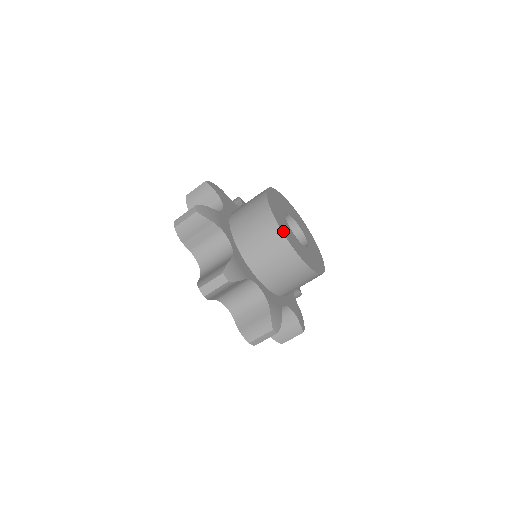
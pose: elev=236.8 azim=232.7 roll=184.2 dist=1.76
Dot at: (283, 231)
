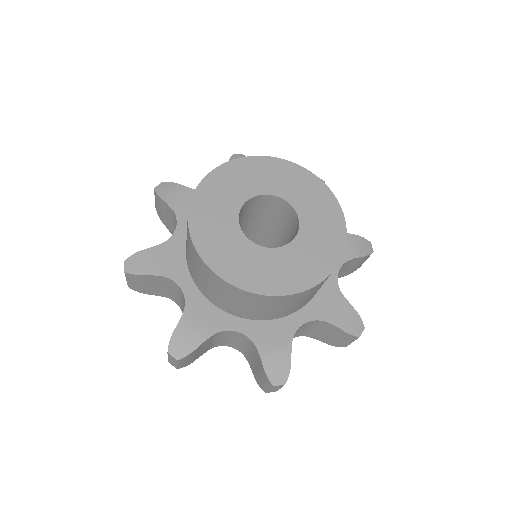
Dot at: (272, 291)
